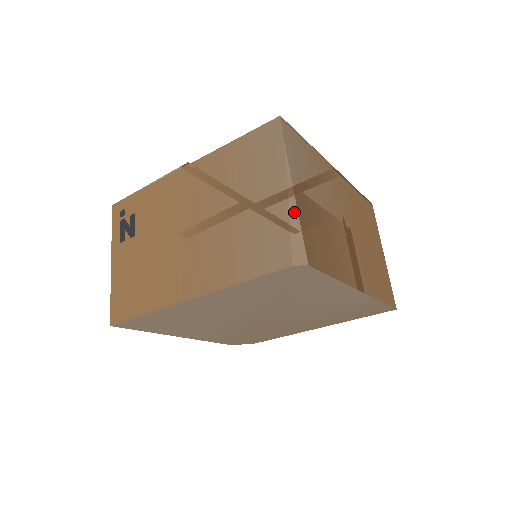
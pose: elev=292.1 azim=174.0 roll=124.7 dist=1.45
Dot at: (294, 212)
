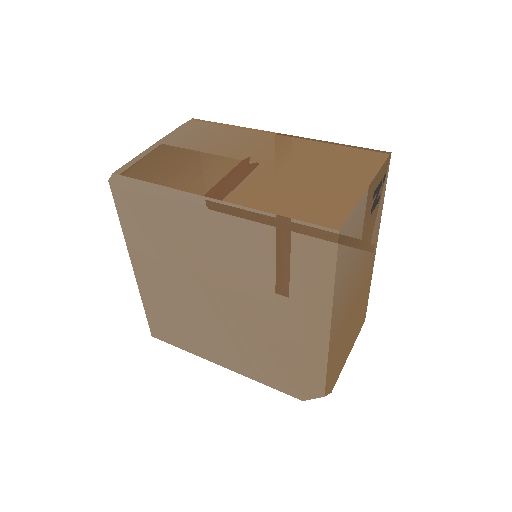
Dot at: (141, 154)
